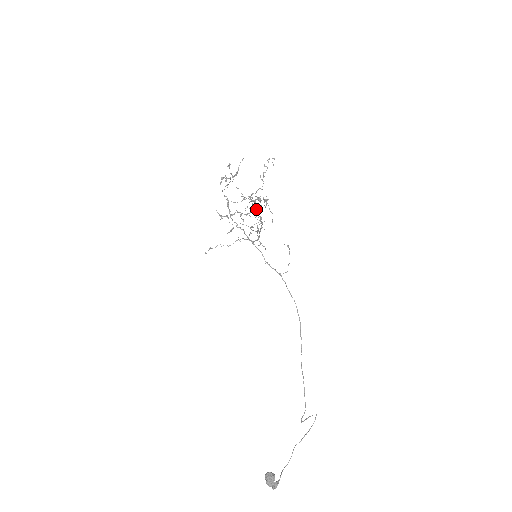
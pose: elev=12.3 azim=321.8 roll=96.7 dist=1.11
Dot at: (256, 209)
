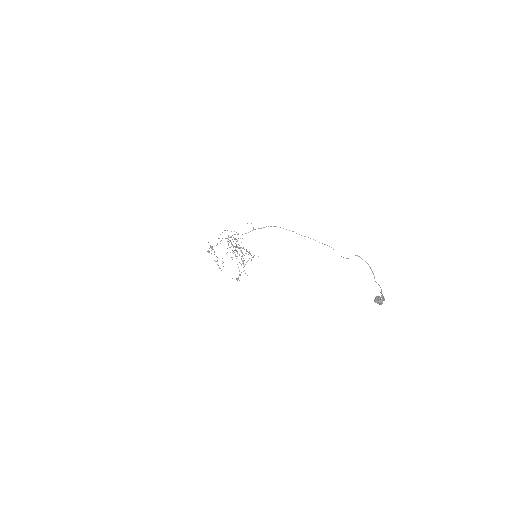
Dot at: (241, 252)
